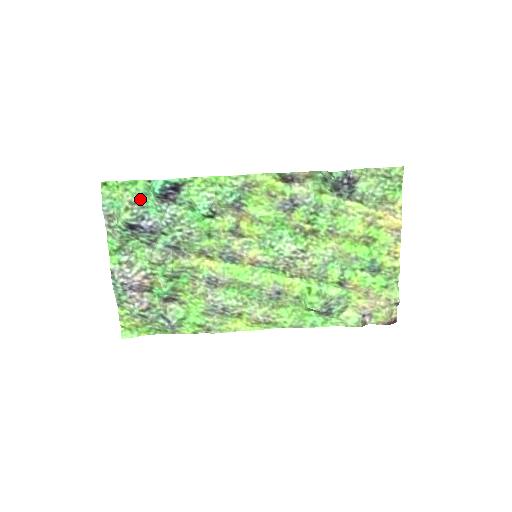
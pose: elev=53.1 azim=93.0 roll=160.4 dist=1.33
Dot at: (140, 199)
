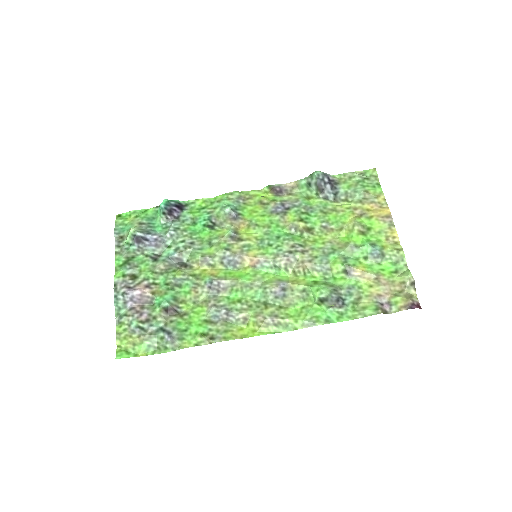
Dot at: (148, 221)
